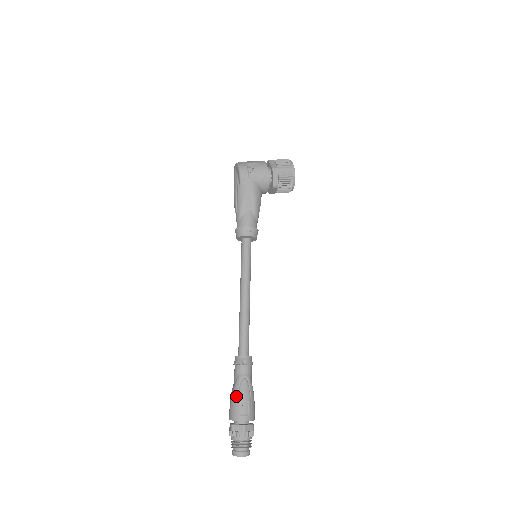
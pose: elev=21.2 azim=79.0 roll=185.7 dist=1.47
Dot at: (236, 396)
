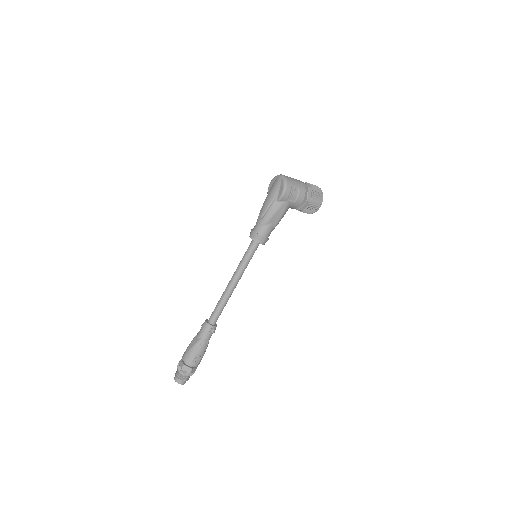
Dot at: (195, 350)
